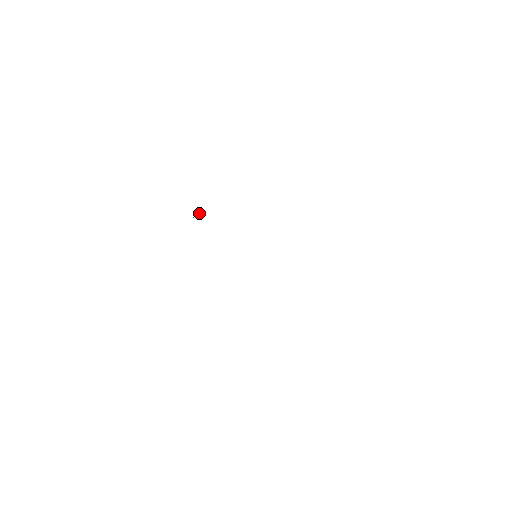
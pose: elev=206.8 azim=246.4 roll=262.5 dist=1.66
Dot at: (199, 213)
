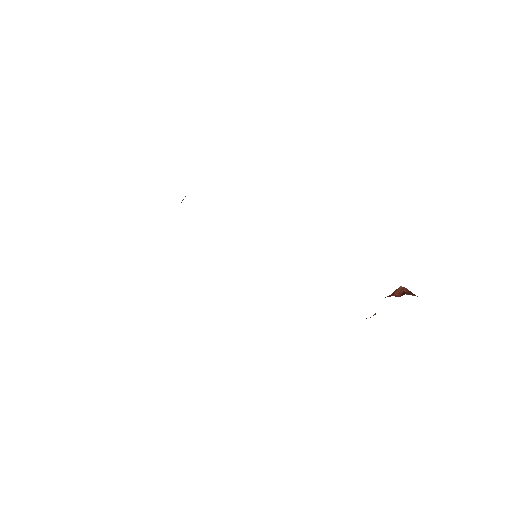
Dot at: (185, 196)
